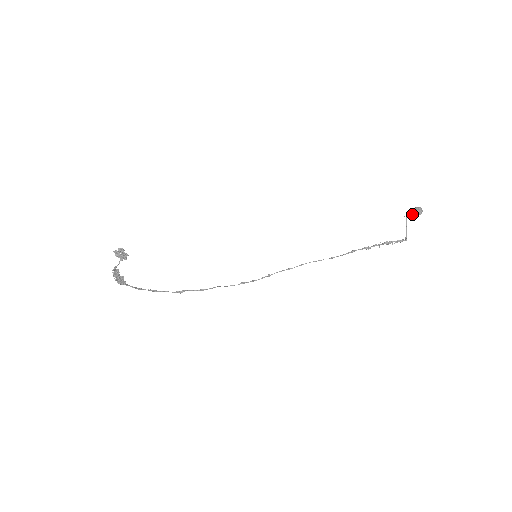
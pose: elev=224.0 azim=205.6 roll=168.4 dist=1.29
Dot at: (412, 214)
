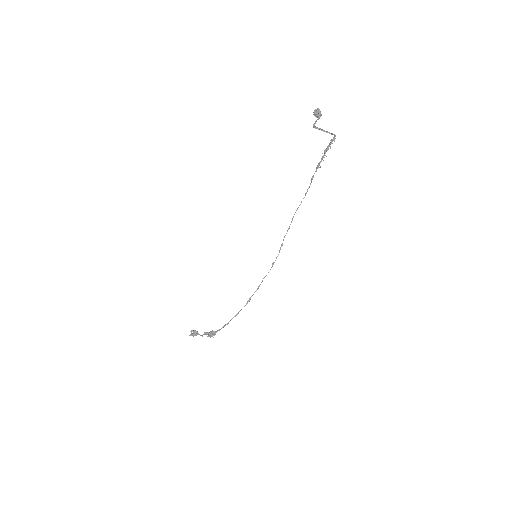
Dot at: occluded
